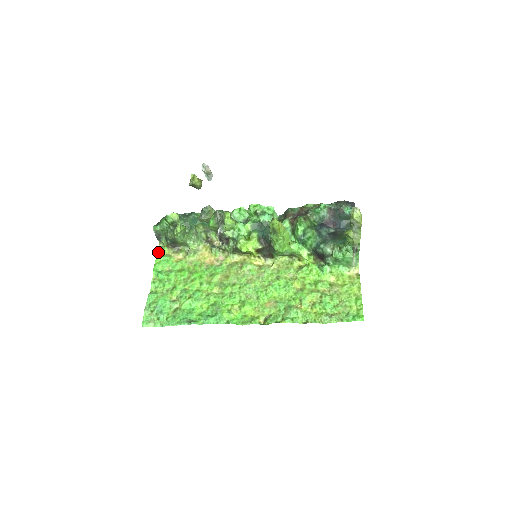
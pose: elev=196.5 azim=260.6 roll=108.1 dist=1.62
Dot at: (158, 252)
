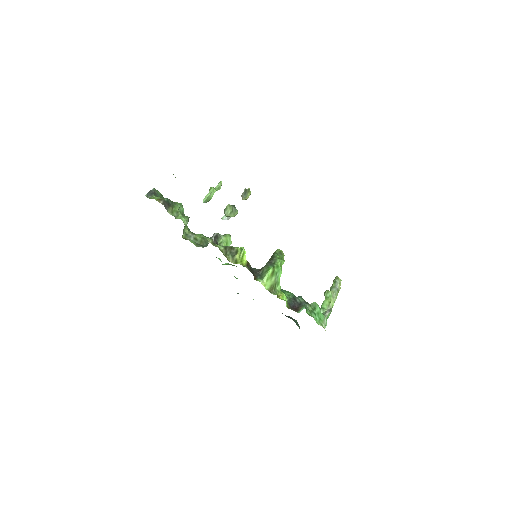
Dot at: occluded
